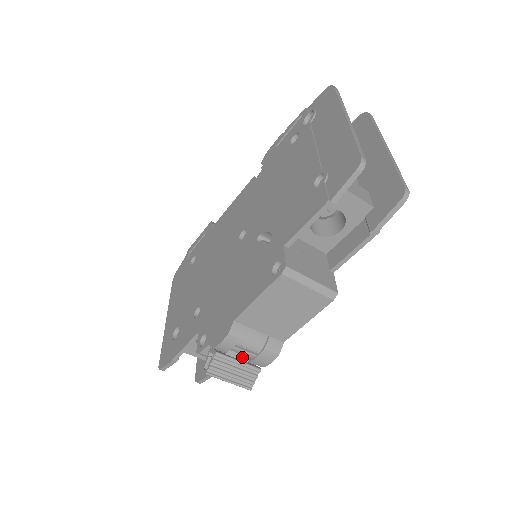
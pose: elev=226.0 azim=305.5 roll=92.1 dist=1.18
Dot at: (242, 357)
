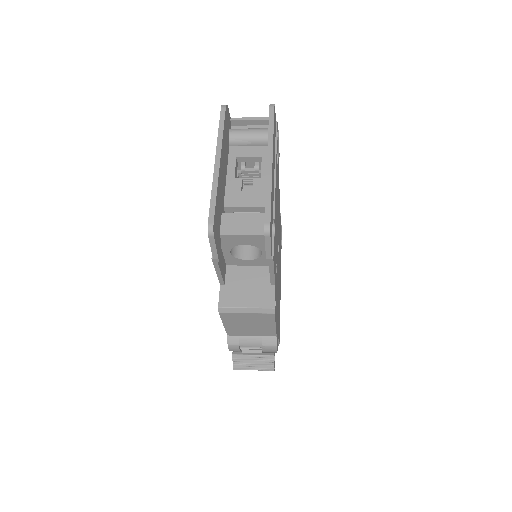
Dot at: (255, 351)
